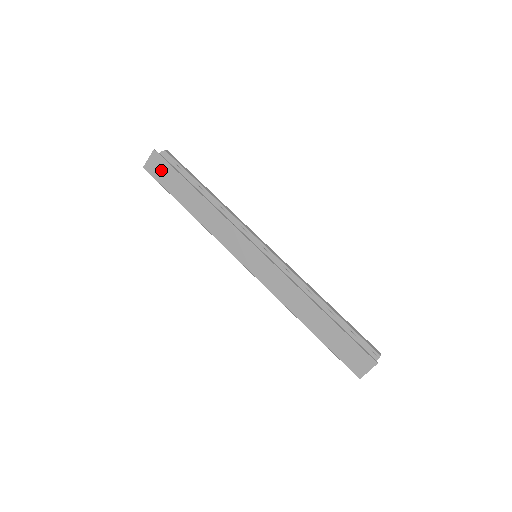
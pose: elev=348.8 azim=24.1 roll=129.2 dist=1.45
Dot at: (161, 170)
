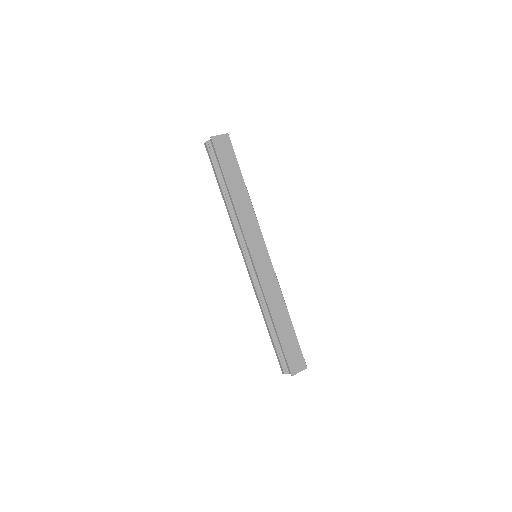
Dot at: (225, 150)
